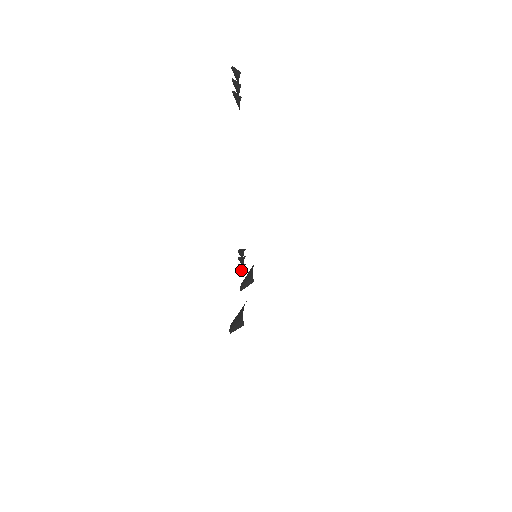
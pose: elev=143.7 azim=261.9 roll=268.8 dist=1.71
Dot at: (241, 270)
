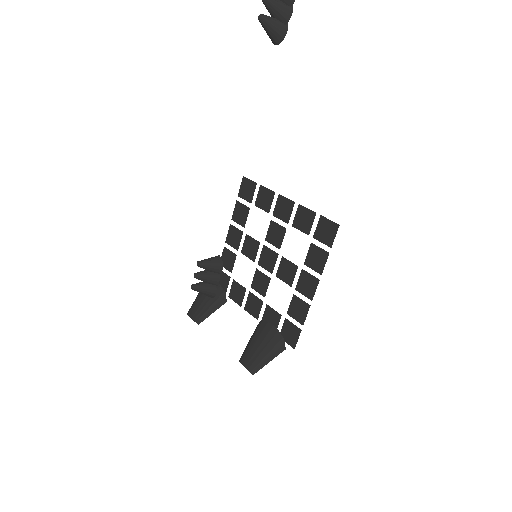
Dot at: (205, 290)
